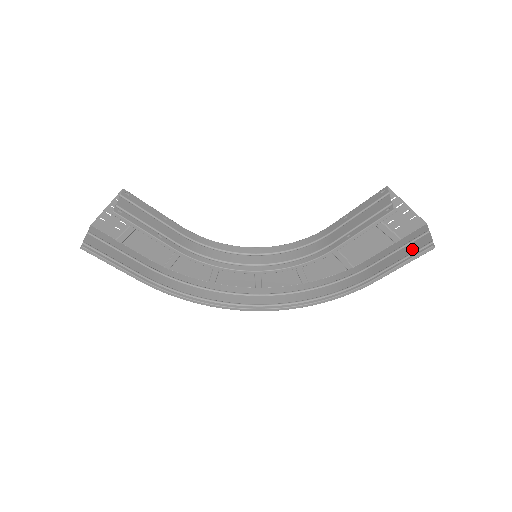
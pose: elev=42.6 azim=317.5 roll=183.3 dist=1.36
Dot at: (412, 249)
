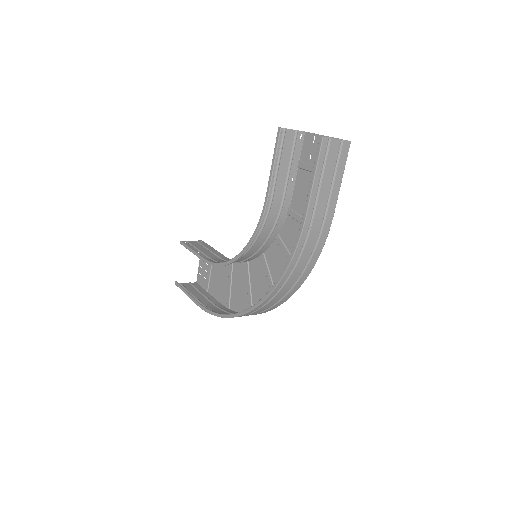
Dot at: (328, 163)
